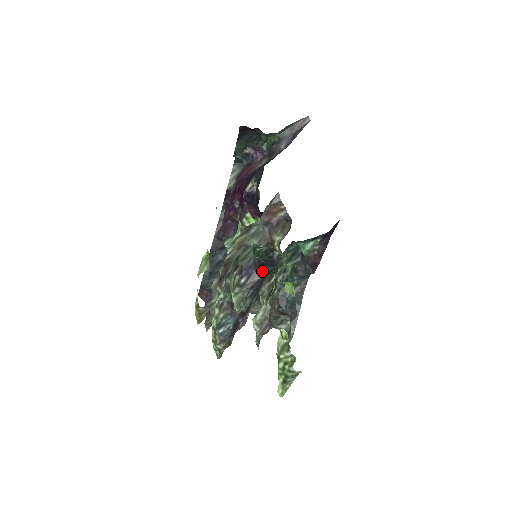
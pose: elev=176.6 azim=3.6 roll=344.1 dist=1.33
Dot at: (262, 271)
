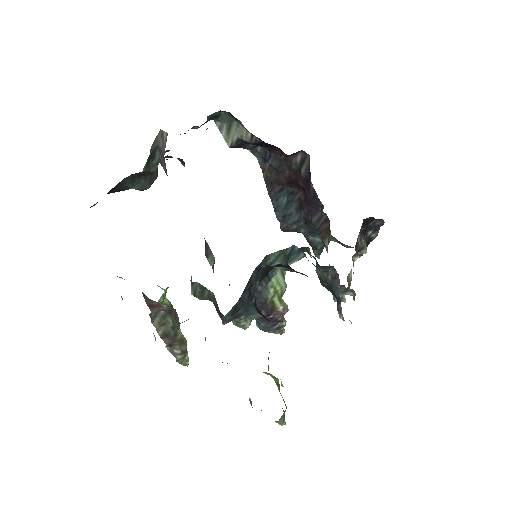
Dot at: (221, 317)
